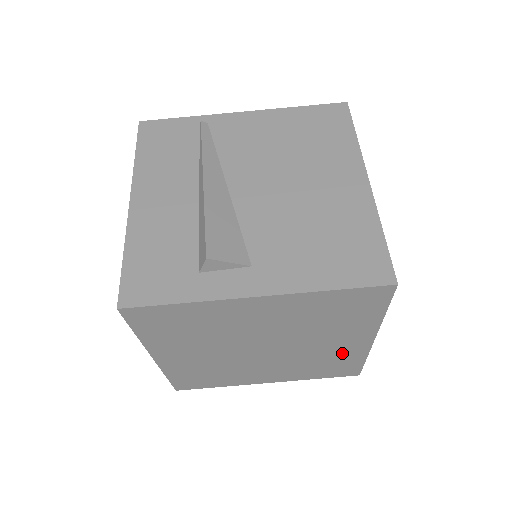
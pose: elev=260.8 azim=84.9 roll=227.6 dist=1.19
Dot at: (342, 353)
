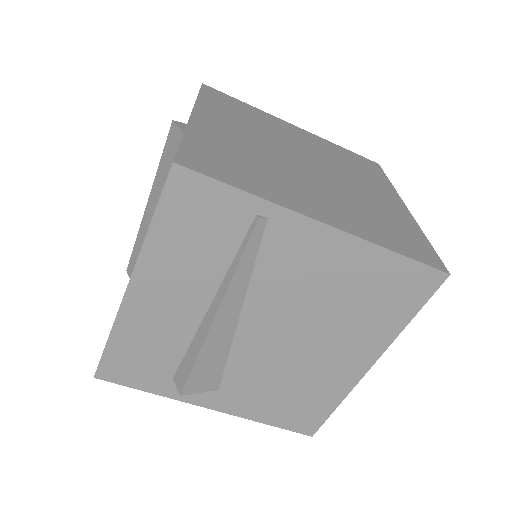
Dot at: occluded
